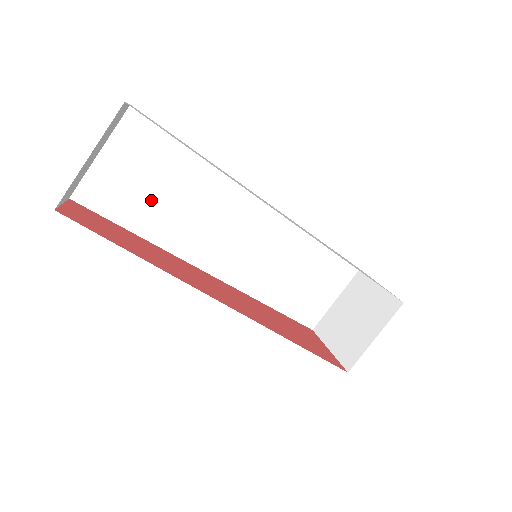
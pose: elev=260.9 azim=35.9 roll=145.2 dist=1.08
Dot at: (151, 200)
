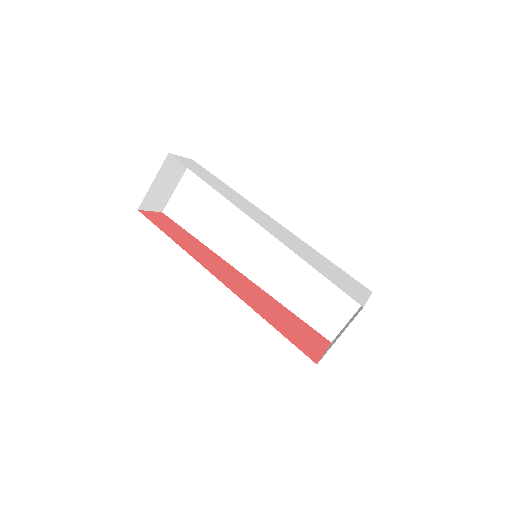
Dot at: (203, 216)
